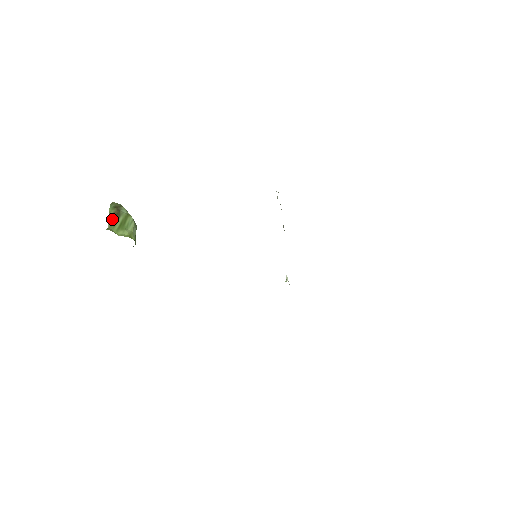
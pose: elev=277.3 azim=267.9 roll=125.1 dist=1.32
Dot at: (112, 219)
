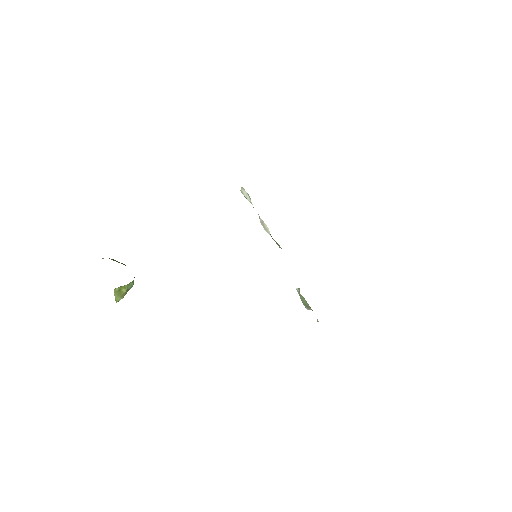
Dot at: occluded
